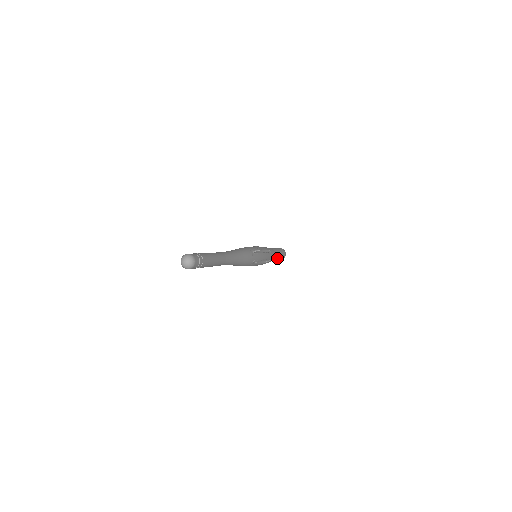
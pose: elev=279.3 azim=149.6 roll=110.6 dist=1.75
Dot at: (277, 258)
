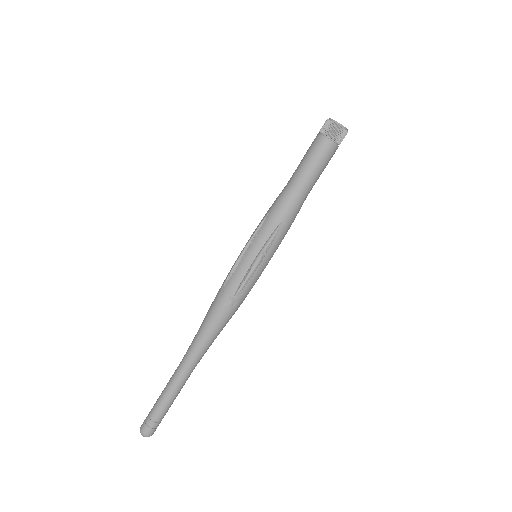
Dot at: (315, 181)
